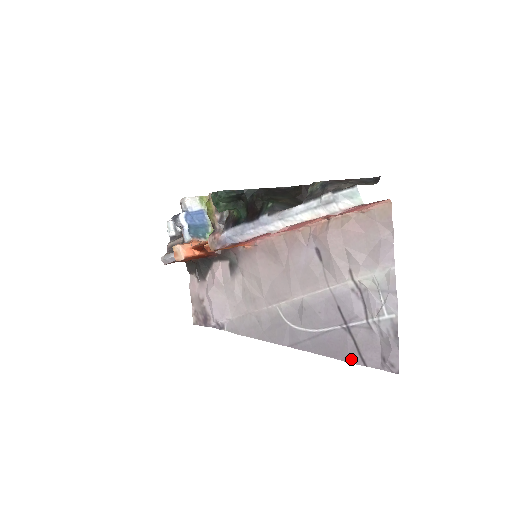
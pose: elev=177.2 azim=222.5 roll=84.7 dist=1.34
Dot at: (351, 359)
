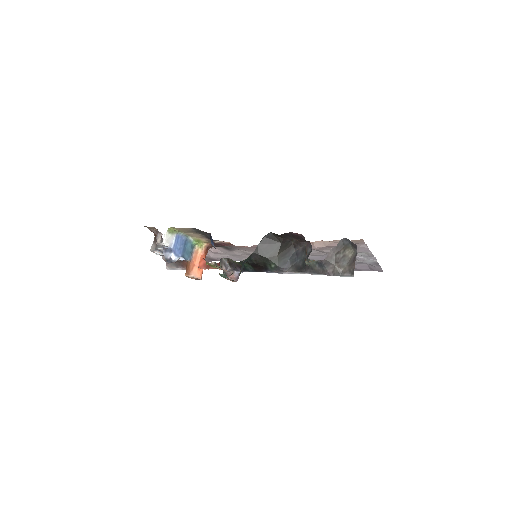
Dot at: occluded
